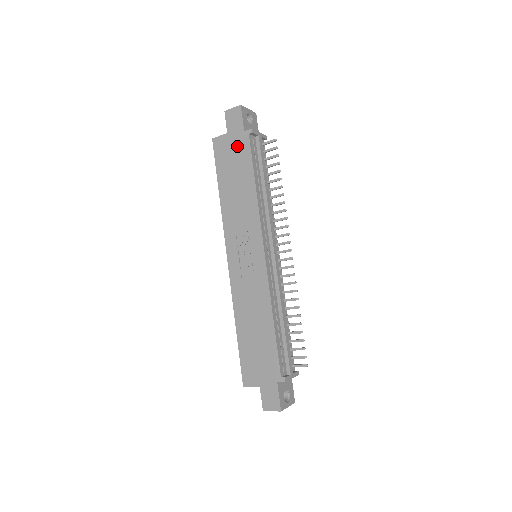
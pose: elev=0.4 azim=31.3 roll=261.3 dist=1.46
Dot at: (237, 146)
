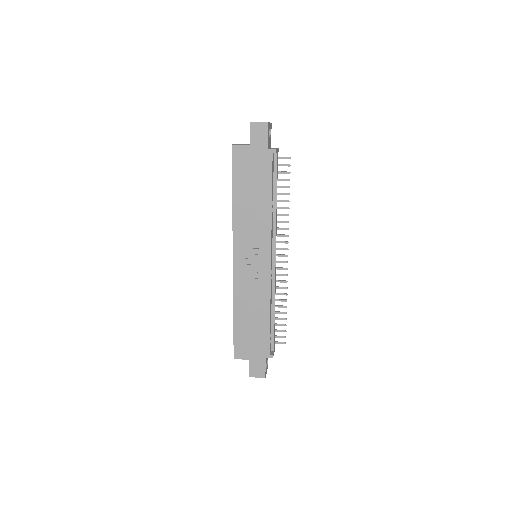
Dot at: (258, 161)
